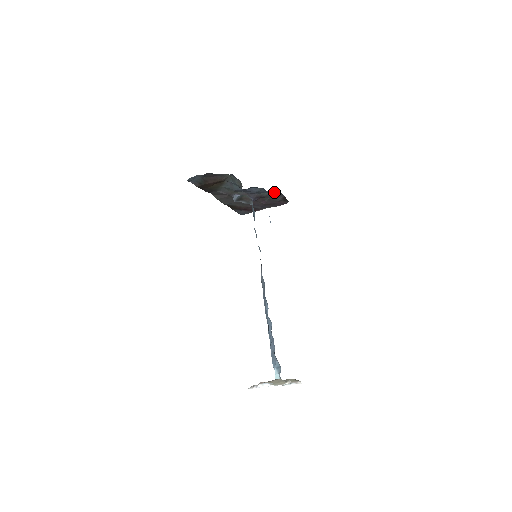
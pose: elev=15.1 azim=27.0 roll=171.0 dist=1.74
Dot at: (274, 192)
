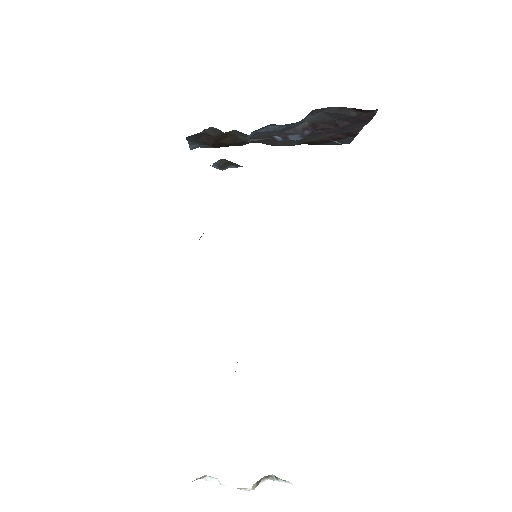
Dot at: (321, 111)
